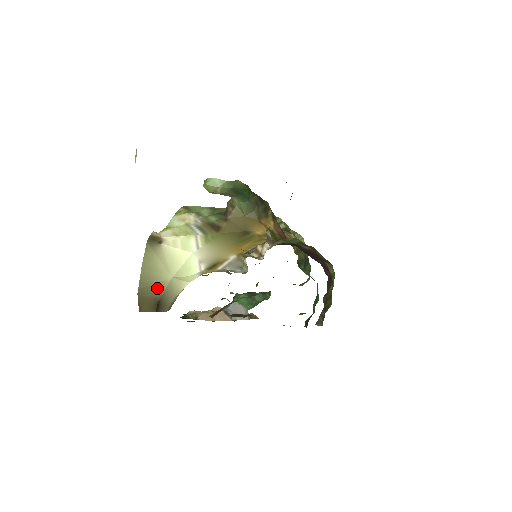
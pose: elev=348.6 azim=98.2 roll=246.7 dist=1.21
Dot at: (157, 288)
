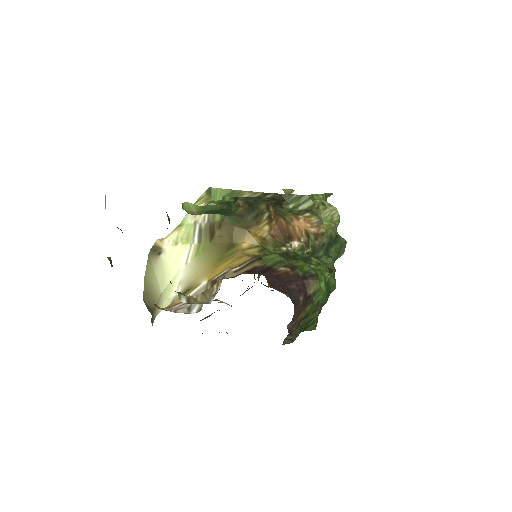
Dot at: (153, 299)
